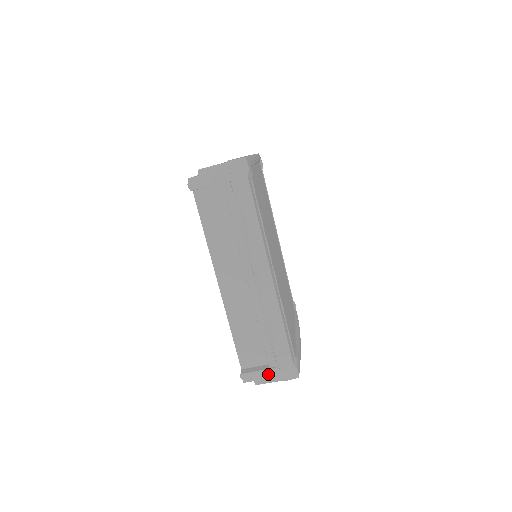
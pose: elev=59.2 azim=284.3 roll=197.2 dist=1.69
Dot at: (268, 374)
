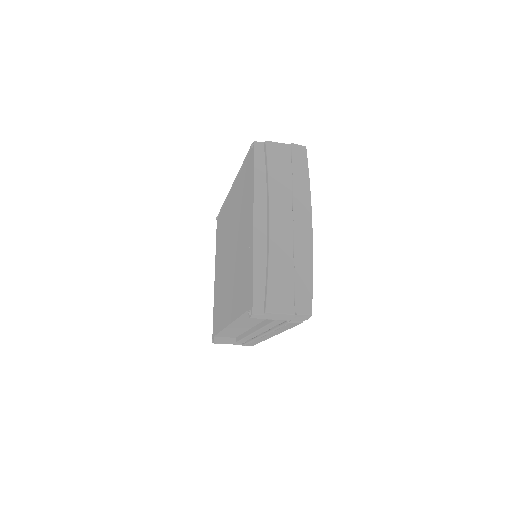
Dot at: (233, 344)
